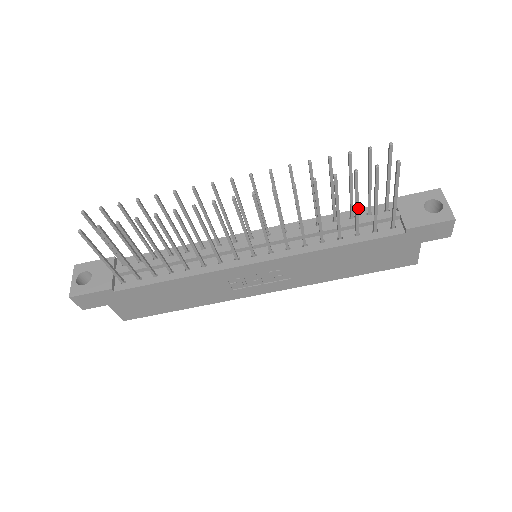
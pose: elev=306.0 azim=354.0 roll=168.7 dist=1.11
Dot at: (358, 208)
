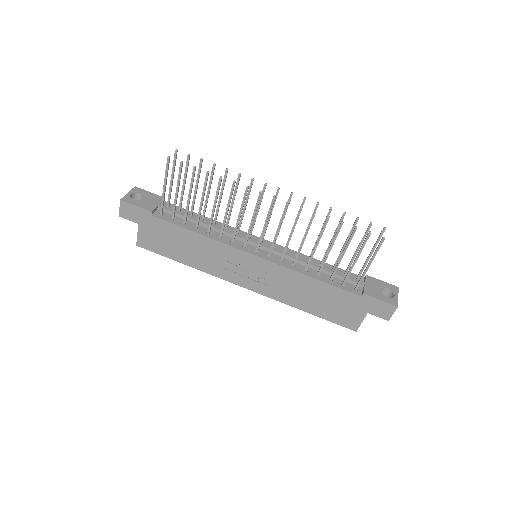
Dot at: occluded
